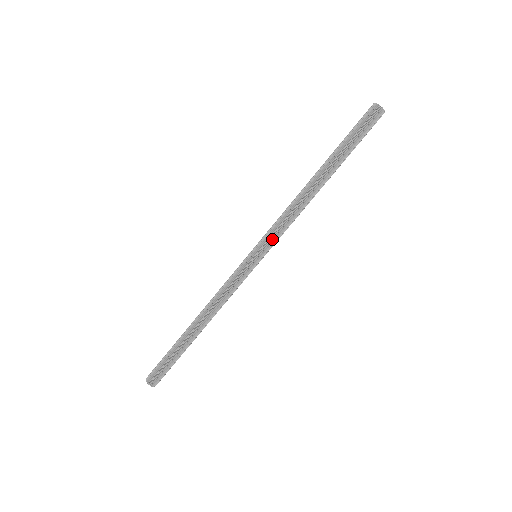
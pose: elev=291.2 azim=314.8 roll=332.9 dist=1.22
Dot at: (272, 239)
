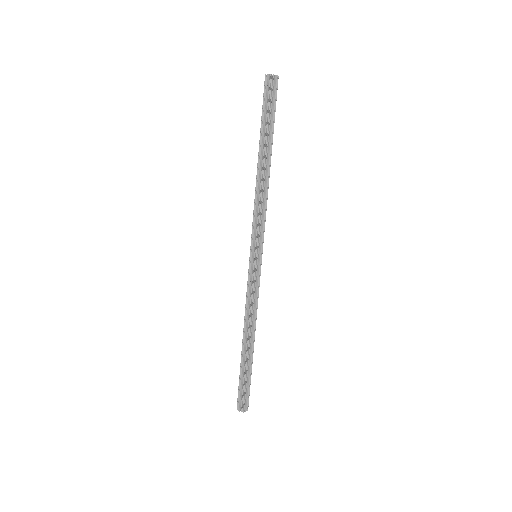
Dot at: (261, 235)
